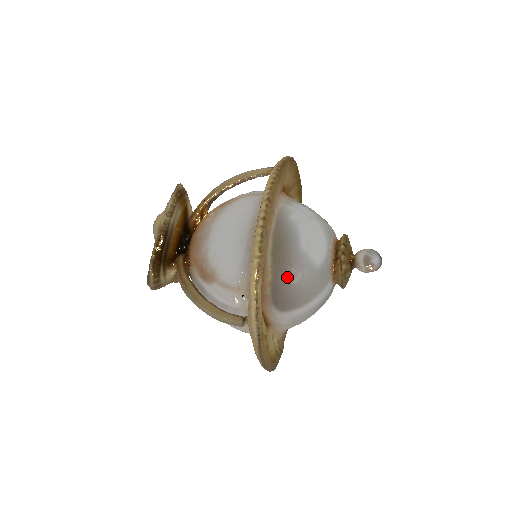
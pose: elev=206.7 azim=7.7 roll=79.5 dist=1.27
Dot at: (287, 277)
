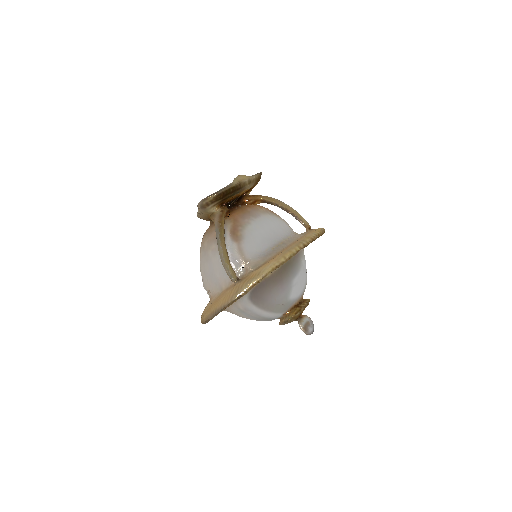
Dot at: (274, 285)
